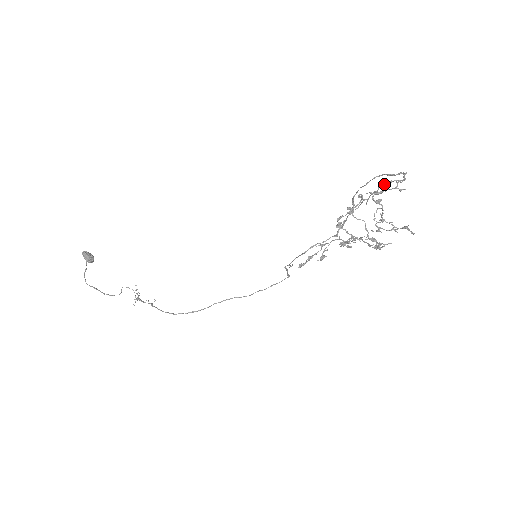
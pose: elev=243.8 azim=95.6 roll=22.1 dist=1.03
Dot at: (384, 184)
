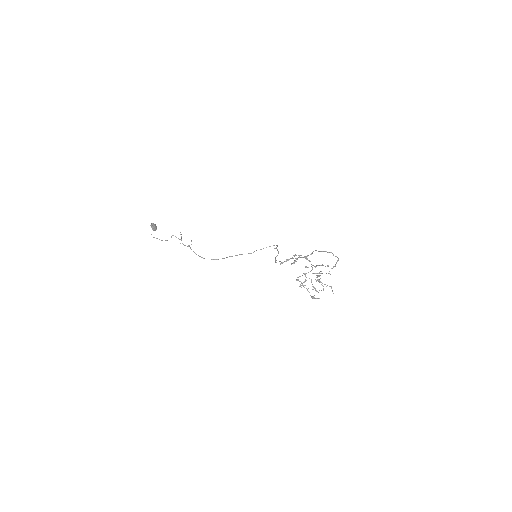
Dot at: occluded
